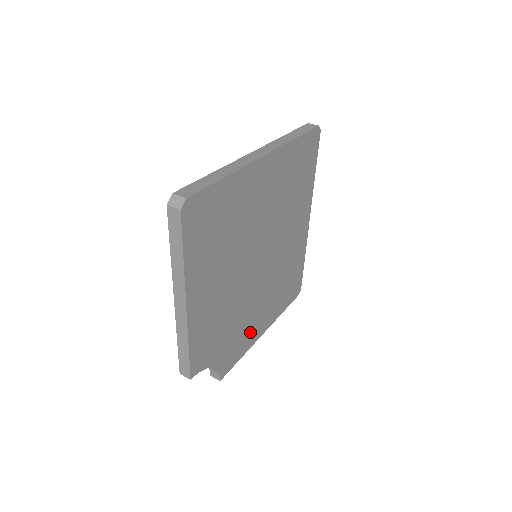
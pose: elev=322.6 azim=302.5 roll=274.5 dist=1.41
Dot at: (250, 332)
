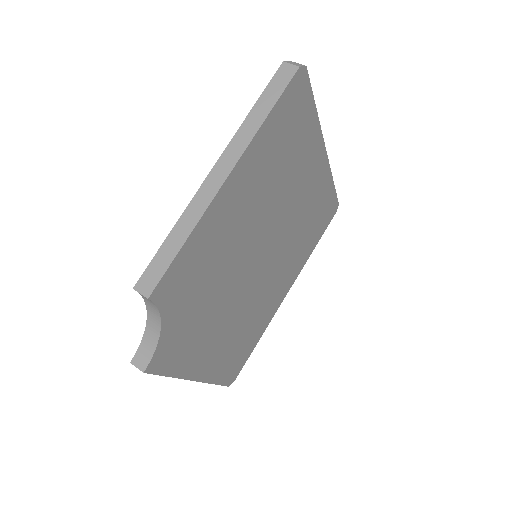
Dot at: (197, 350)
